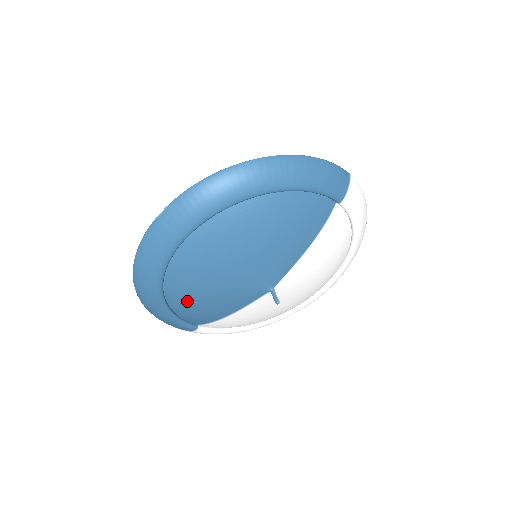
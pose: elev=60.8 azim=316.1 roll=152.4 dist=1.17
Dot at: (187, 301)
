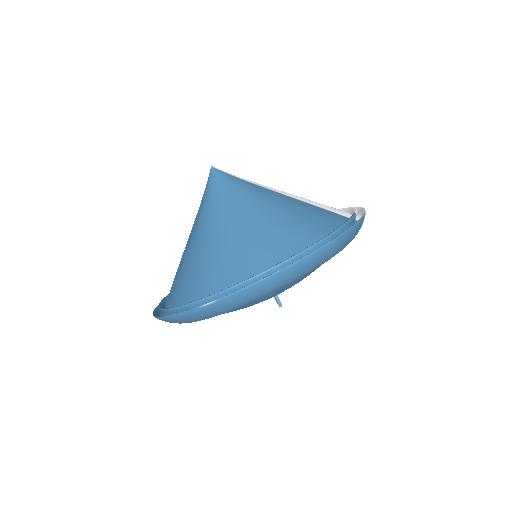
Dot at: occluded
